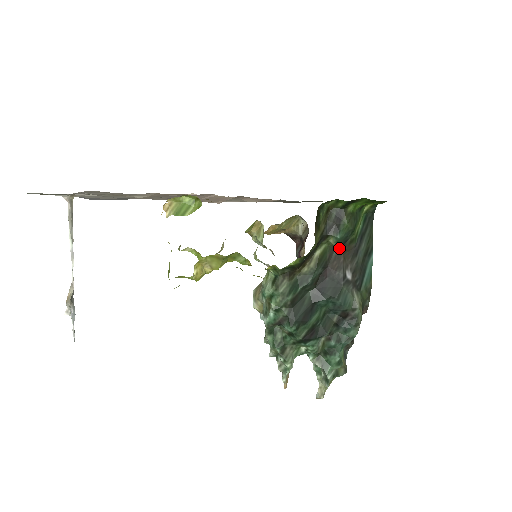
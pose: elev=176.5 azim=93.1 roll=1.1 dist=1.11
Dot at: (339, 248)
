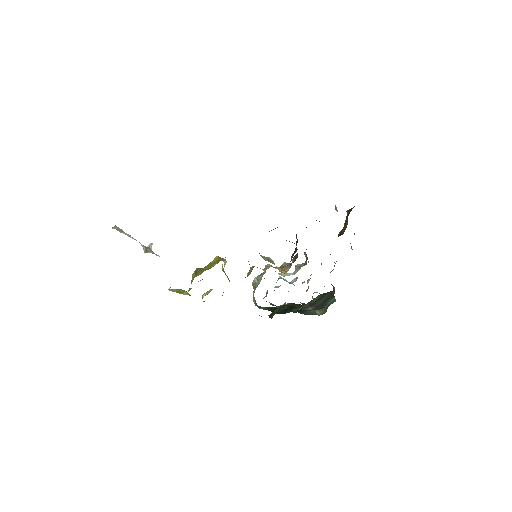
Dot at: (300, 304)
